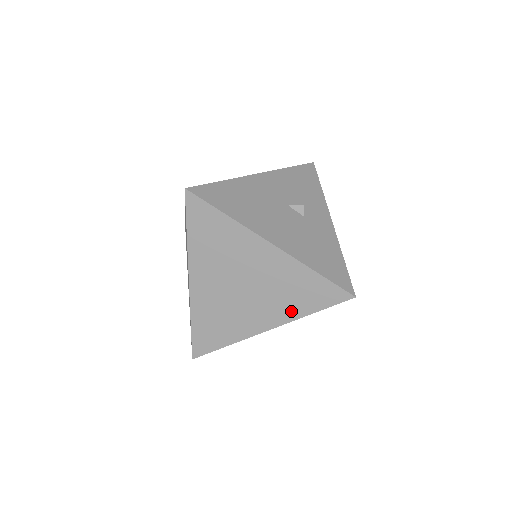
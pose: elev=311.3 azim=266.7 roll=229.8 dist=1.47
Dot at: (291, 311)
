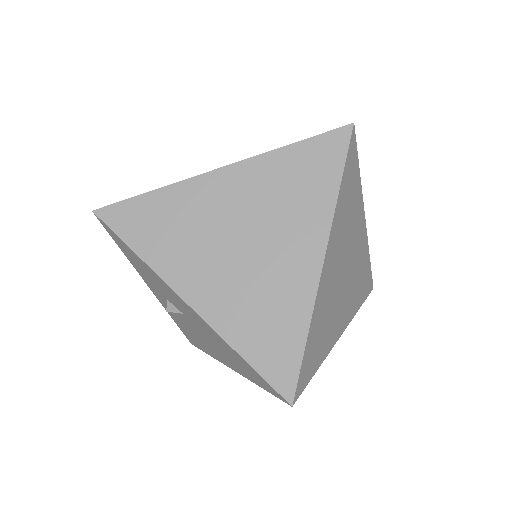
Dot at: occluded
